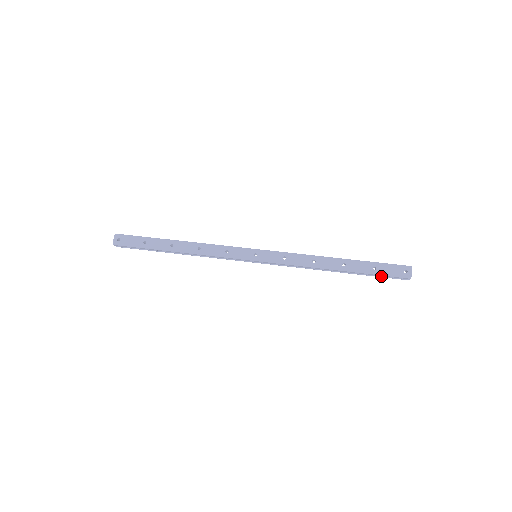
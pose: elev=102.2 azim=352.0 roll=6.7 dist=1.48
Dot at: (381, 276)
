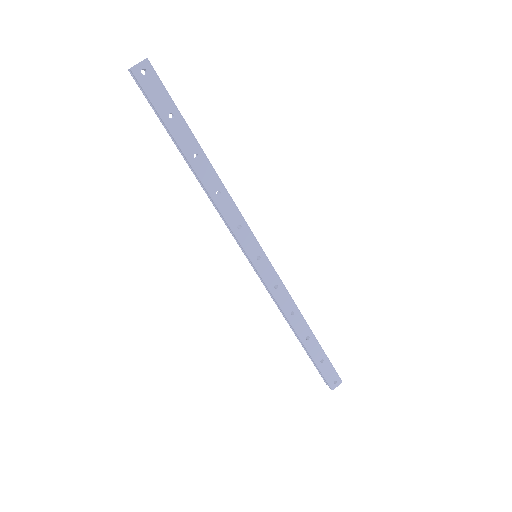
Dot at: occluded
